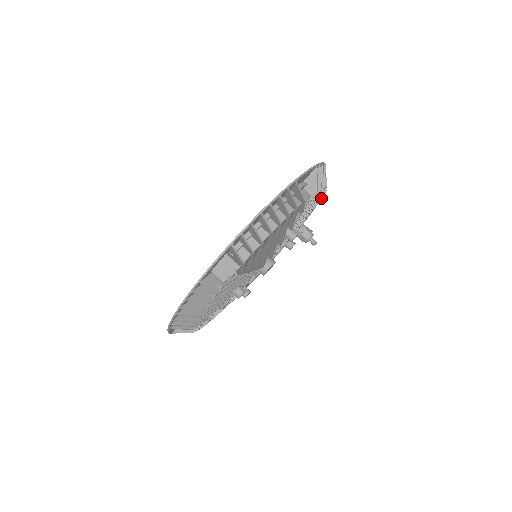
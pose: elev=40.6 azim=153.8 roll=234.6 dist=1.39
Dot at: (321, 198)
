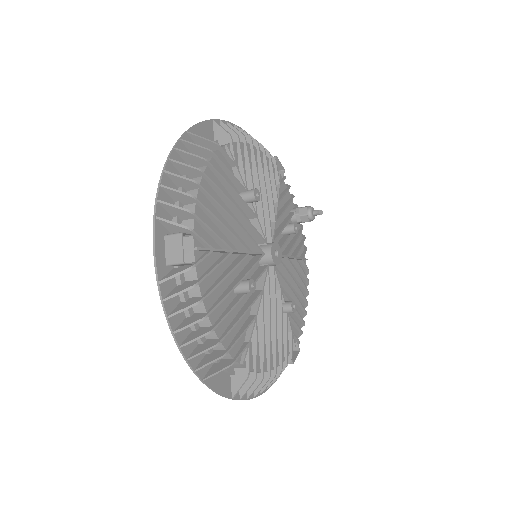
Dot at: (275, 164)
